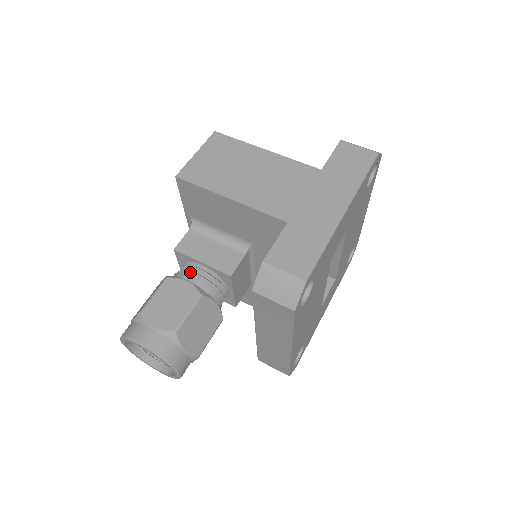
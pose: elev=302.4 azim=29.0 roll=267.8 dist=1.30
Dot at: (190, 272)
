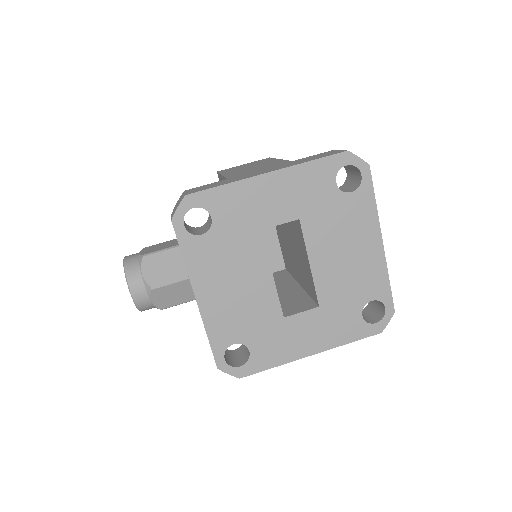
Dot at: occluded
